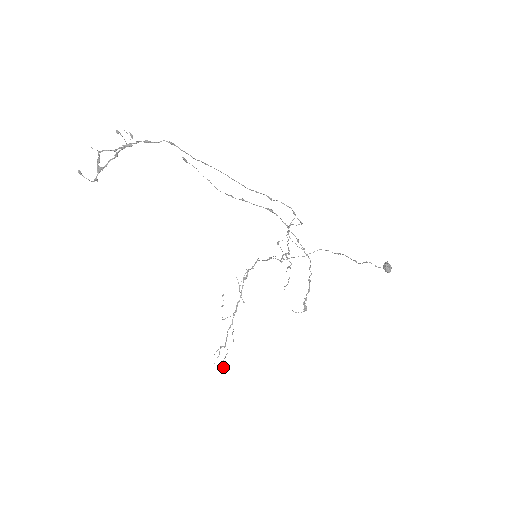
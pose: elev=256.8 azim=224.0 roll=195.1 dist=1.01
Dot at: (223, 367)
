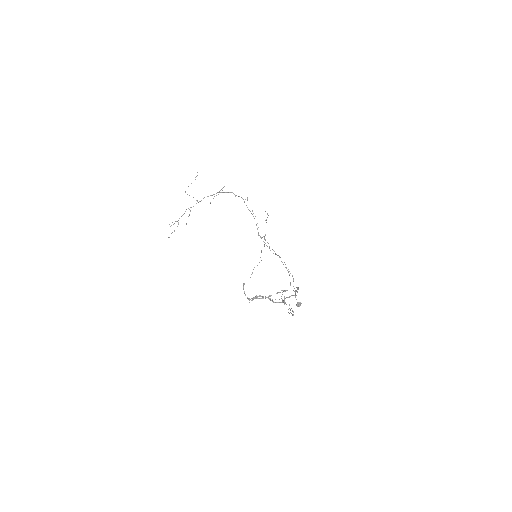
Dot at: occluded
